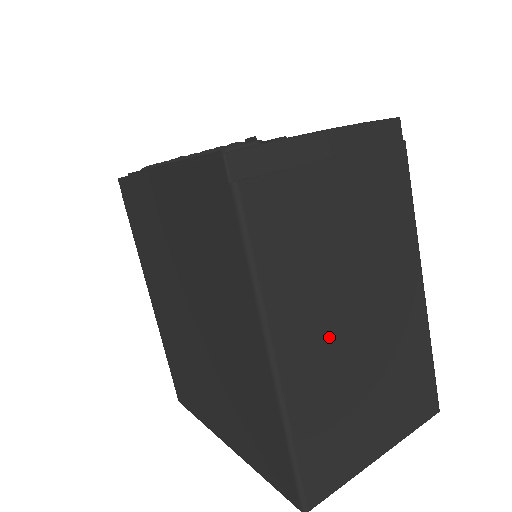
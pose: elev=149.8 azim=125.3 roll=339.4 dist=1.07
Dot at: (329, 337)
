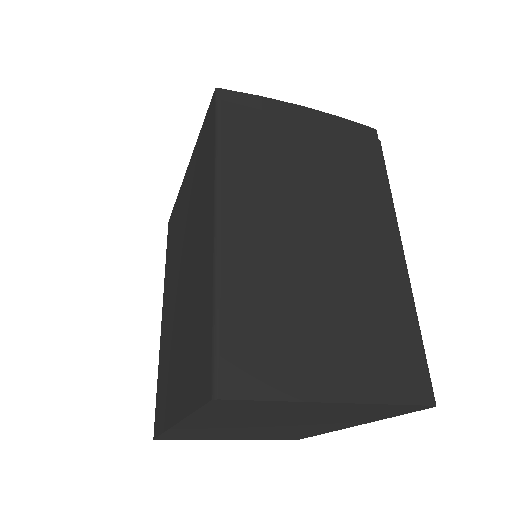
Dot at: (282, 235)
